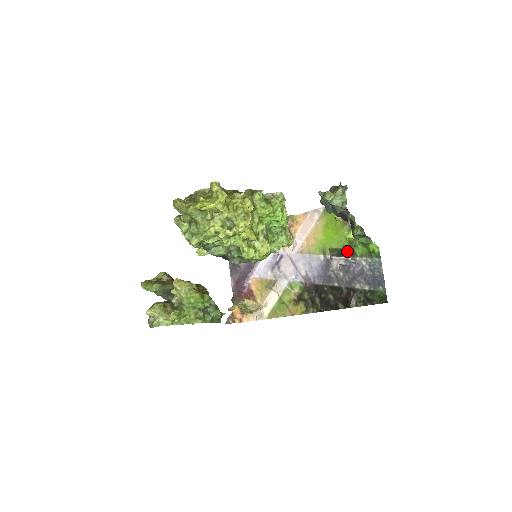
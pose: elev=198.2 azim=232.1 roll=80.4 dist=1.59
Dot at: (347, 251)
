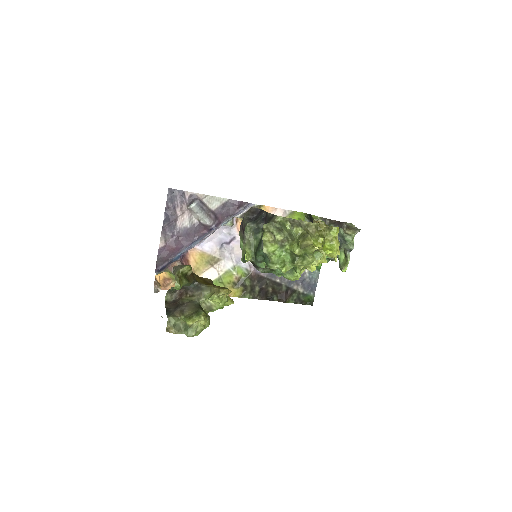
Dot at: occluded
